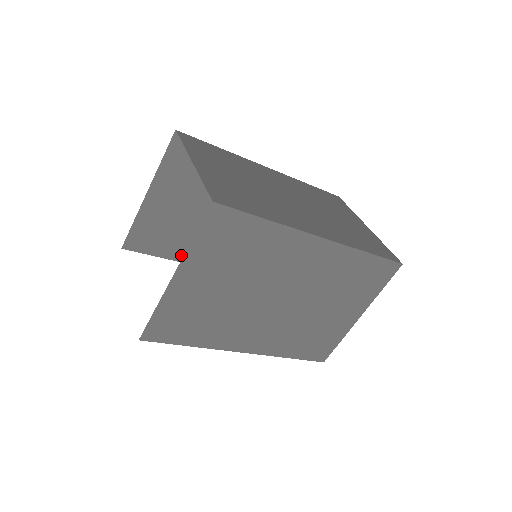
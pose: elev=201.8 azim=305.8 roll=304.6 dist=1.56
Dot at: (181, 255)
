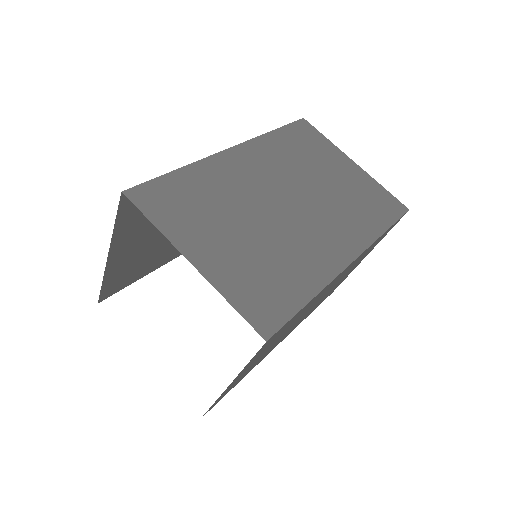
Dot at: (157, 264)
